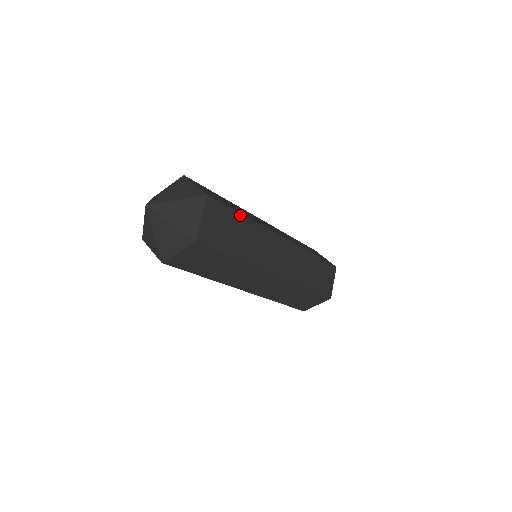
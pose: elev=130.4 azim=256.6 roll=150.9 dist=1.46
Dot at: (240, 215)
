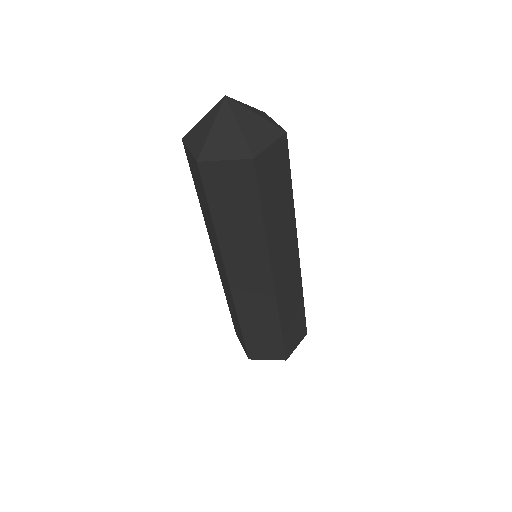
Dot at: (291, 185)
